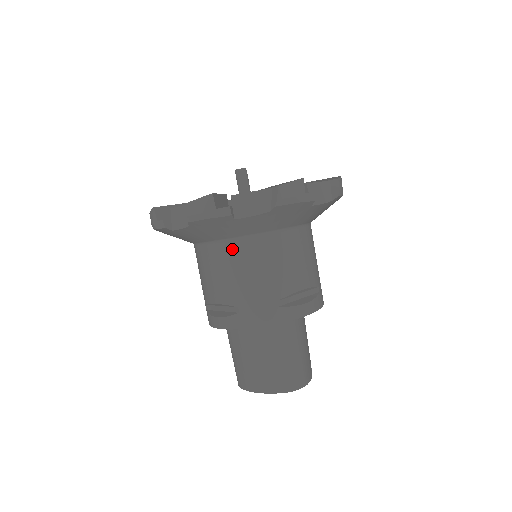
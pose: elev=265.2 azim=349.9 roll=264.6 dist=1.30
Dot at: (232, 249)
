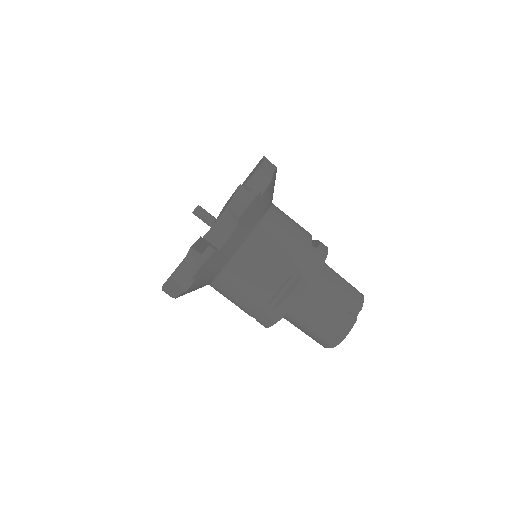
Dot at: (216, 289)
